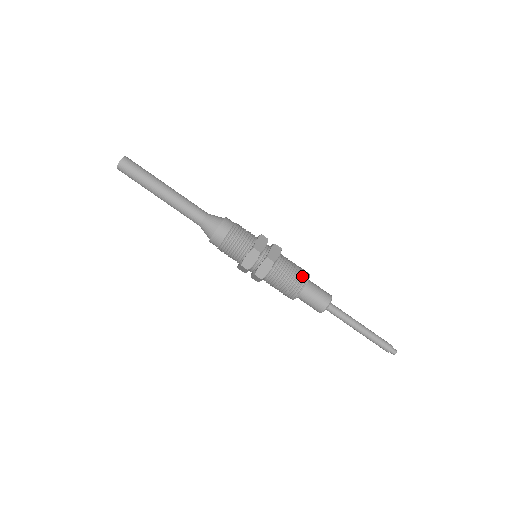
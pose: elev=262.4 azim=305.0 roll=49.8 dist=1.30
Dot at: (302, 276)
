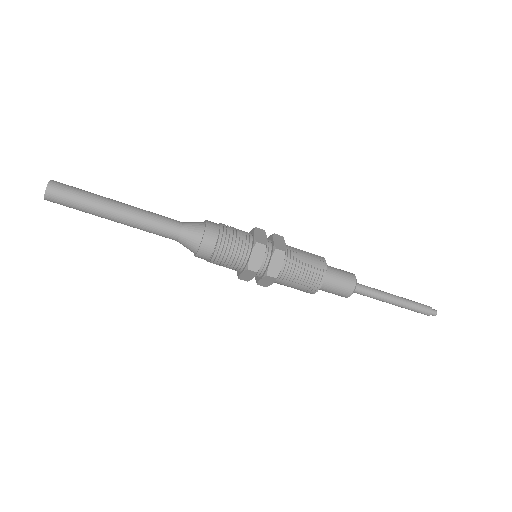
Dot at: (315, 277)
